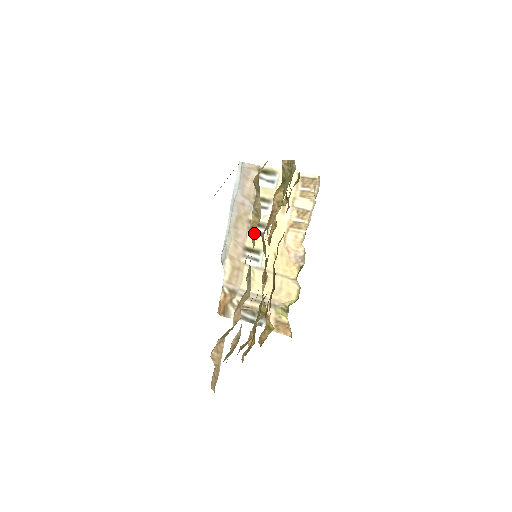
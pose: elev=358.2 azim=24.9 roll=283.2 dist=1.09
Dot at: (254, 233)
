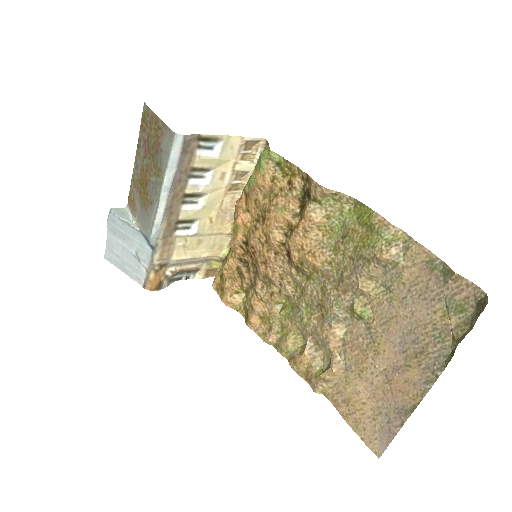
Dot at: (187, 204)
